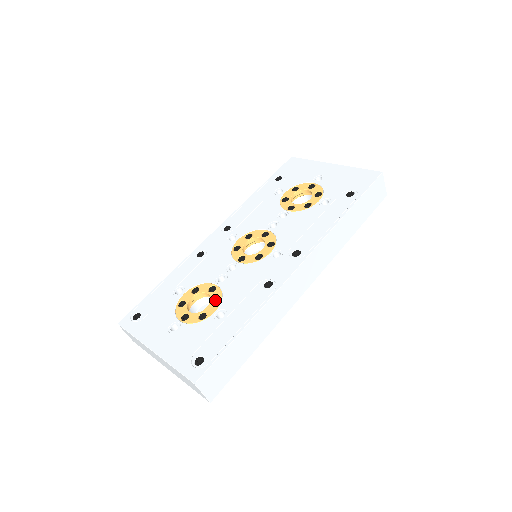
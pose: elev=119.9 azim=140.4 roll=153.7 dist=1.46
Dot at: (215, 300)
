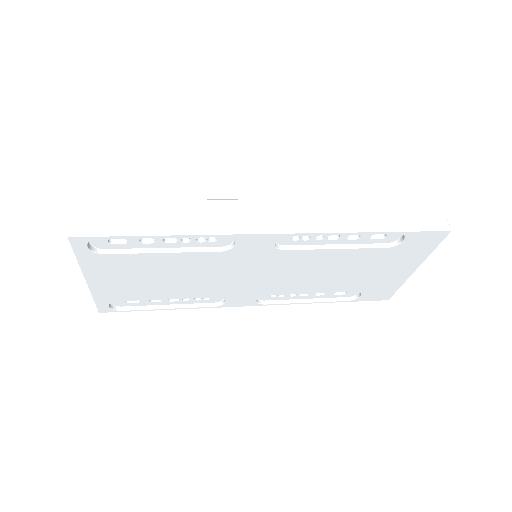
Dot at: occluded
